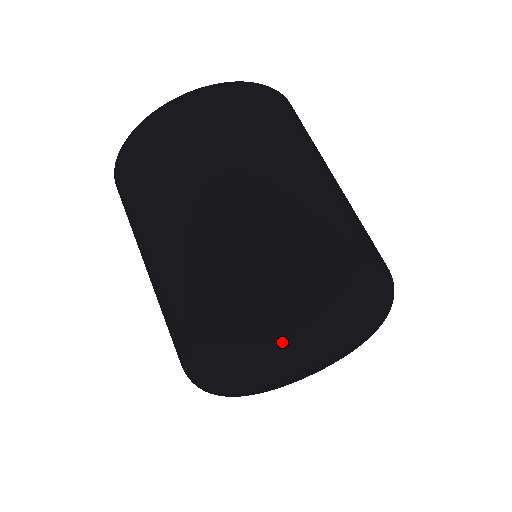
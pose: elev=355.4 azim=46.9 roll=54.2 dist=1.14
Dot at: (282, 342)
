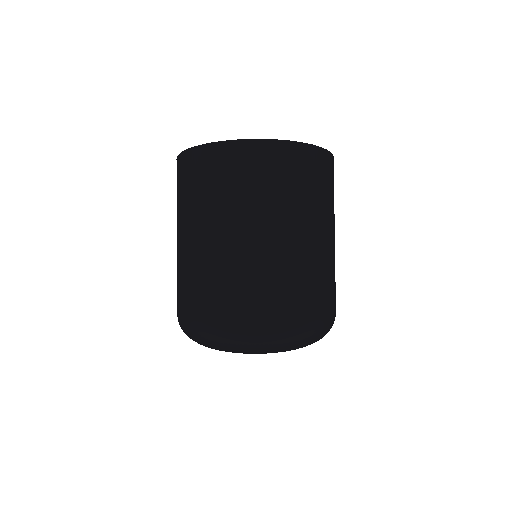
Dot at: (199, 341)
